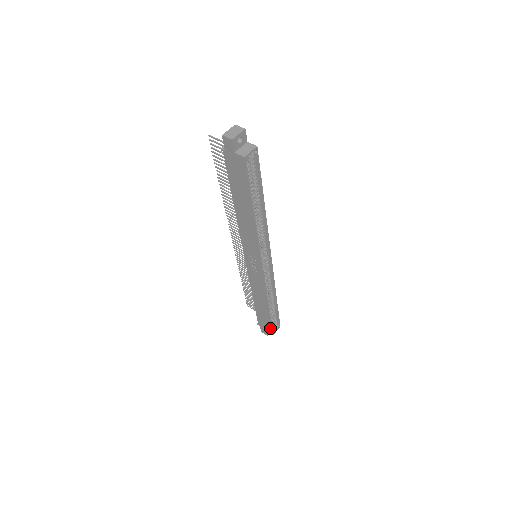
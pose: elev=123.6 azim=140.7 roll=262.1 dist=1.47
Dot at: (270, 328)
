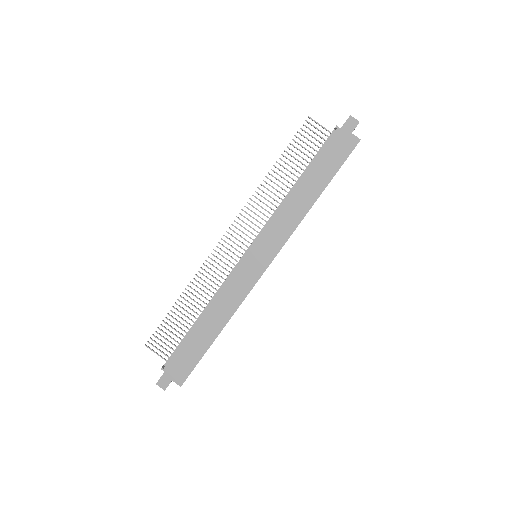
Dot at: (188, 371)
